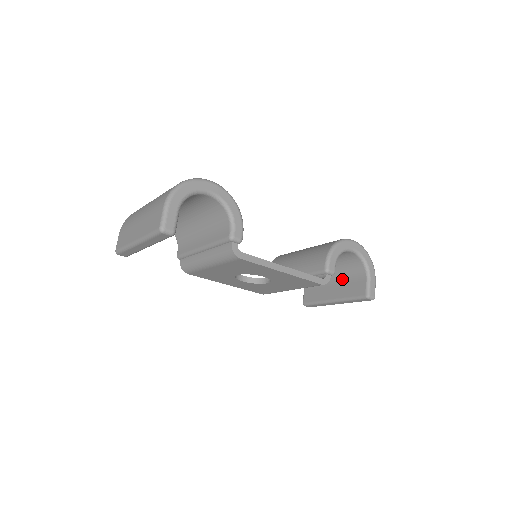
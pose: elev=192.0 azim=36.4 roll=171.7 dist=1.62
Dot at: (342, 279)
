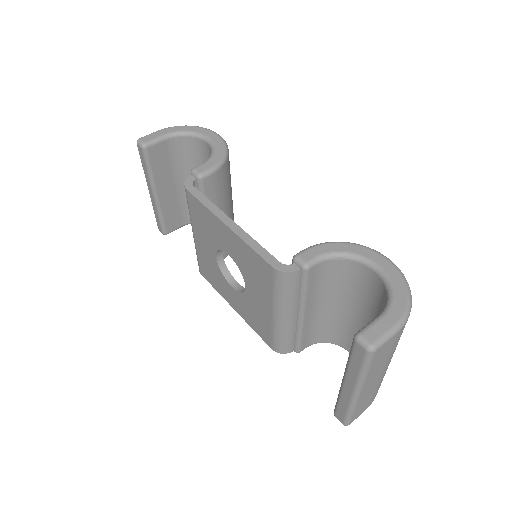
Dot at: occluded
